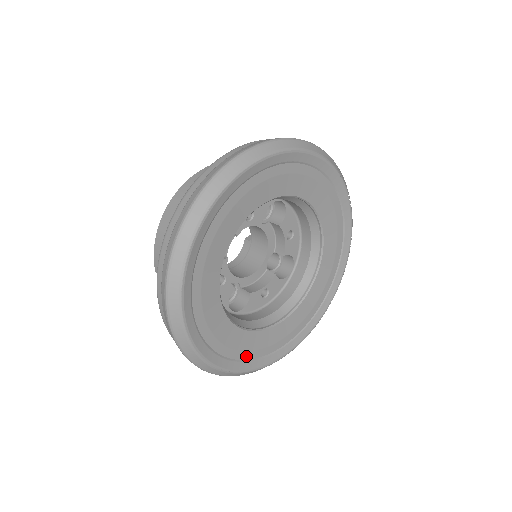
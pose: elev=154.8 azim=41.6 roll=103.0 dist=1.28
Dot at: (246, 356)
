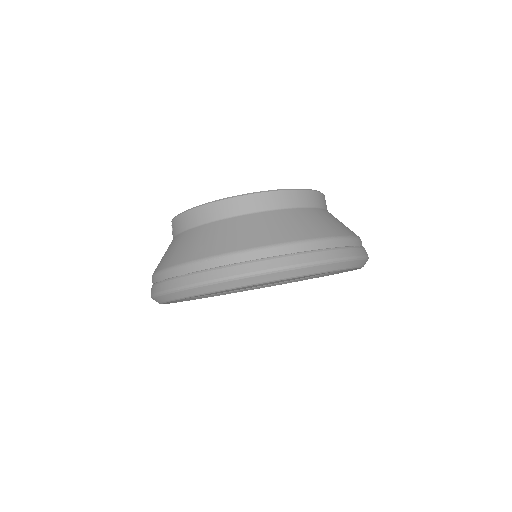
Dot at: (204, 295)
